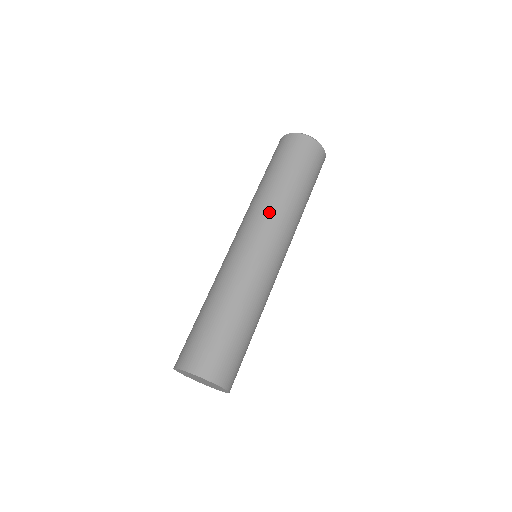
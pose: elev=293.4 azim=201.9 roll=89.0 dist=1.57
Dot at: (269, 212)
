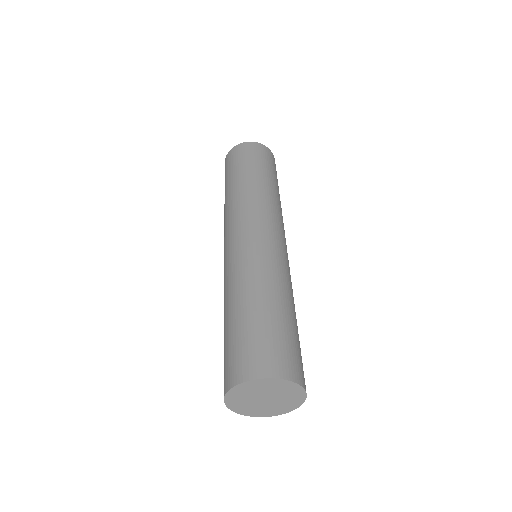
Dot at: (241, 207)
